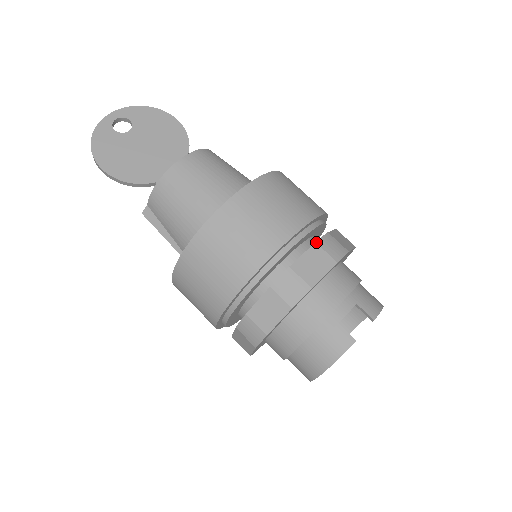
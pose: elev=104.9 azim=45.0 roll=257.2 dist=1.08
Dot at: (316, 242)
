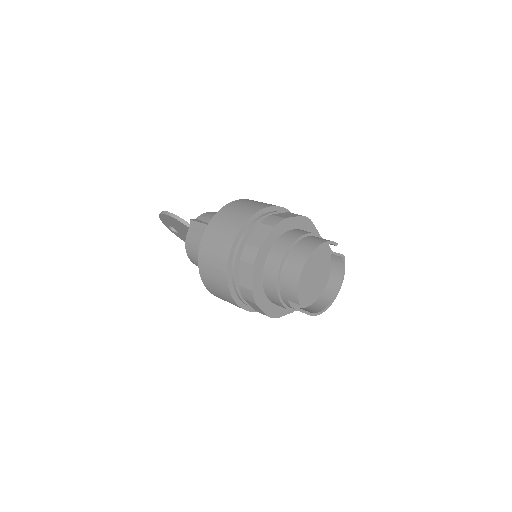
Dot at: occluded
